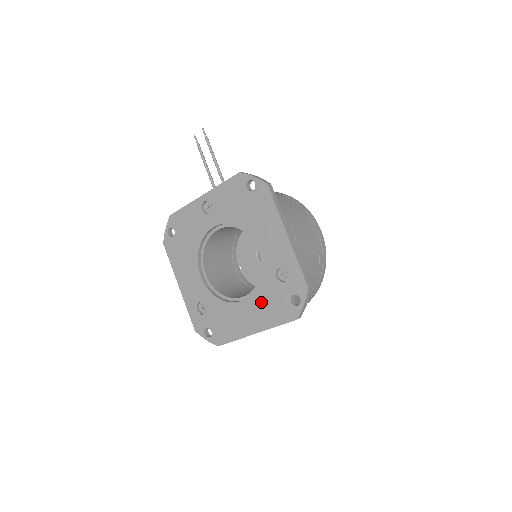
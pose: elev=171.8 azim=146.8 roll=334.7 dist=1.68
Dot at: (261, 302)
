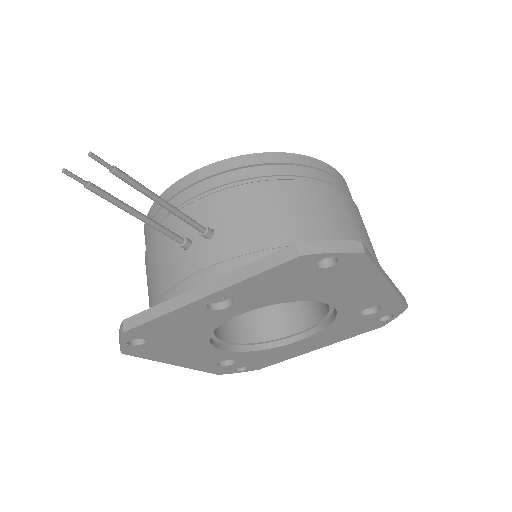
Dot at: (331, 333)
